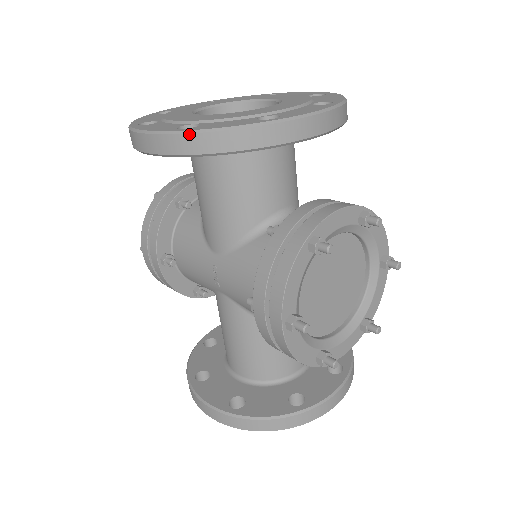
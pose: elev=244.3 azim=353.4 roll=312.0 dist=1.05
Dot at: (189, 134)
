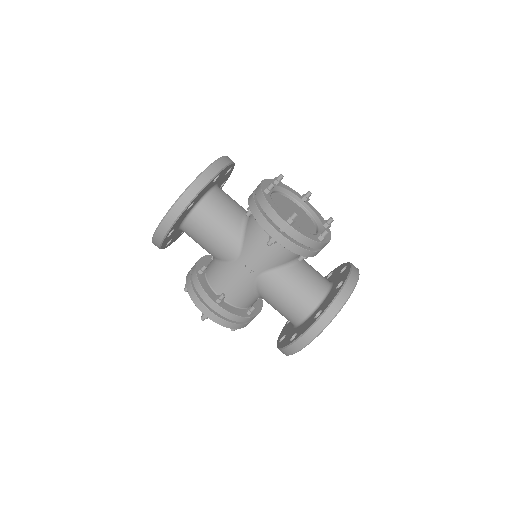
Dot at: (185, 192)
